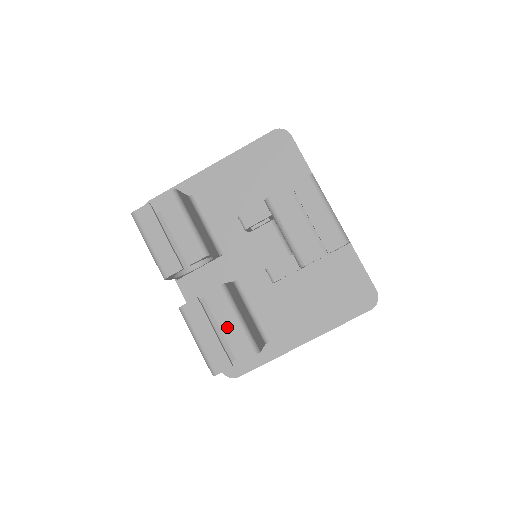
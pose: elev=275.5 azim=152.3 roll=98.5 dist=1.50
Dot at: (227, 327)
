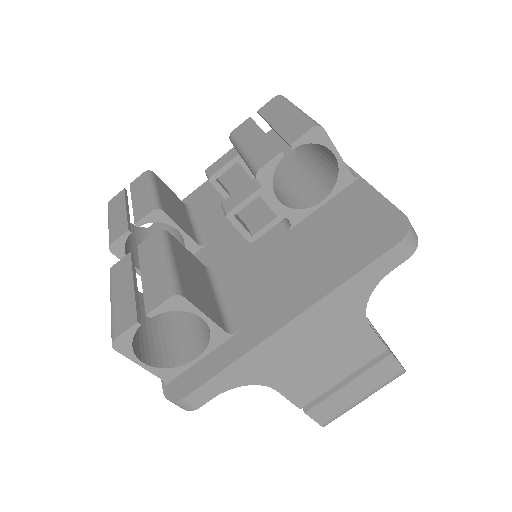
Dot at: (149, 272)
